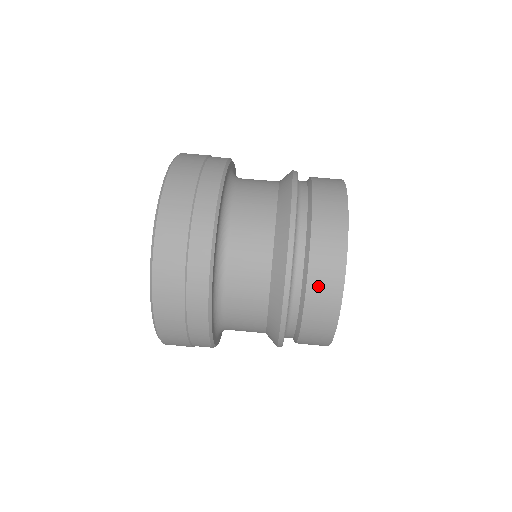
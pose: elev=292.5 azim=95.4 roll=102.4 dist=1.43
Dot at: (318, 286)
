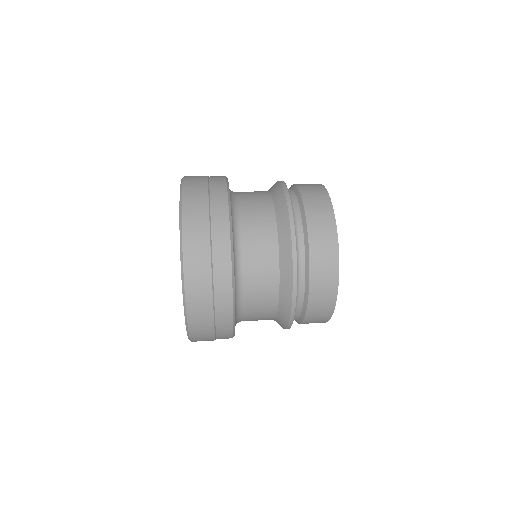
Dot at: (307, 189)
